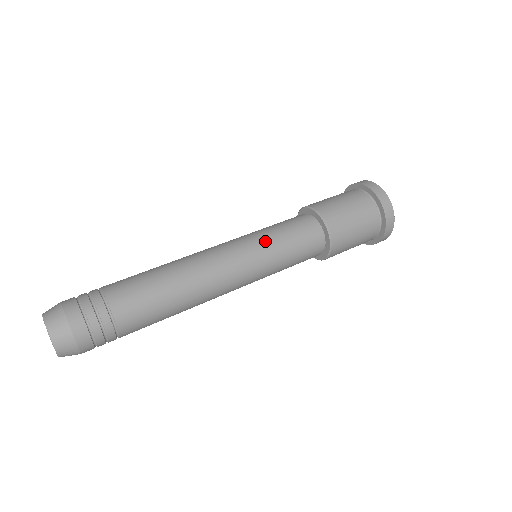
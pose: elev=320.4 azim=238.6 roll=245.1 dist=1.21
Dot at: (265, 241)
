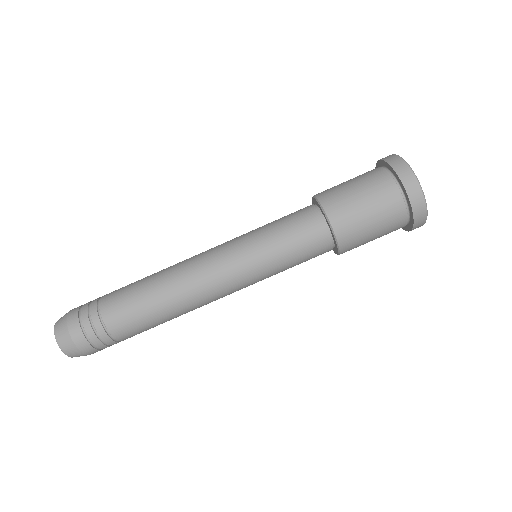
Dot at: (266, 267)
